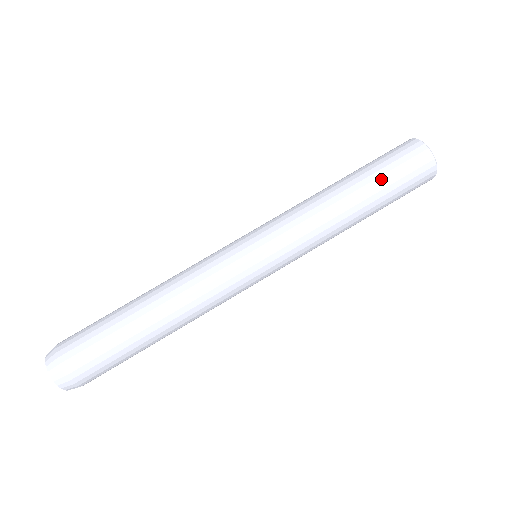
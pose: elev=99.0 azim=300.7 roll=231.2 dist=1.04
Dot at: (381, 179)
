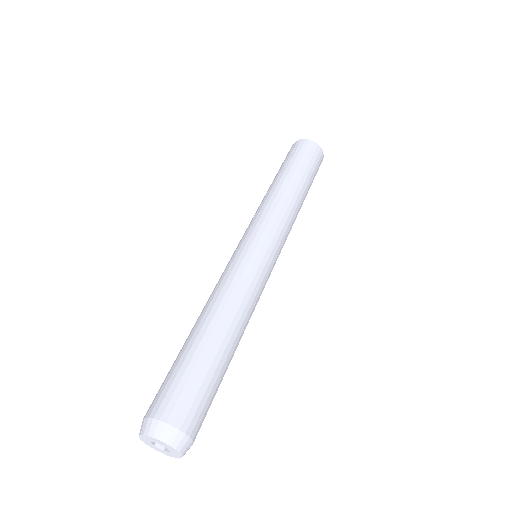
Dot at: (307, 171)
